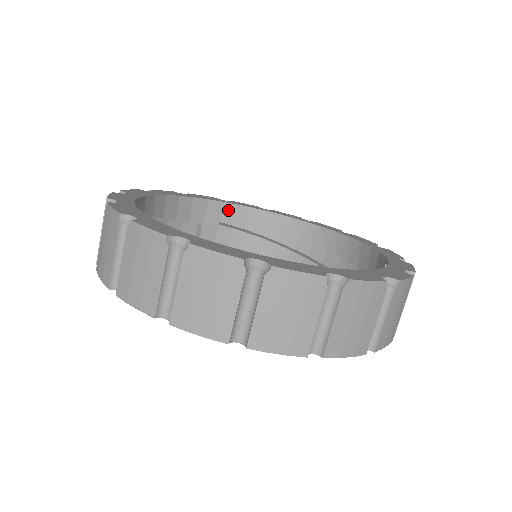
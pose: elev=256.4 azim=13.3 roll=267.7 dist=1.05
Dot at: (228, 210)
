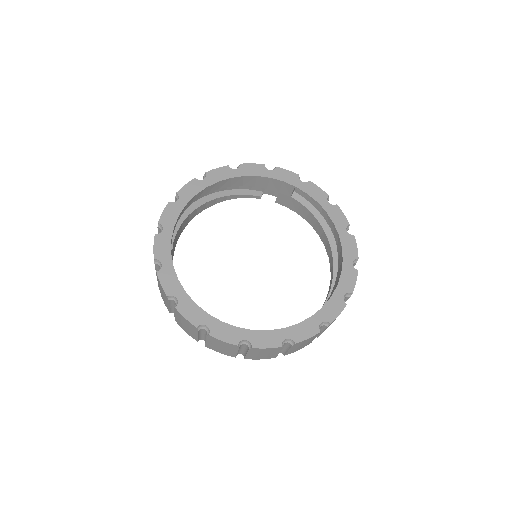
Dot at: occluded
